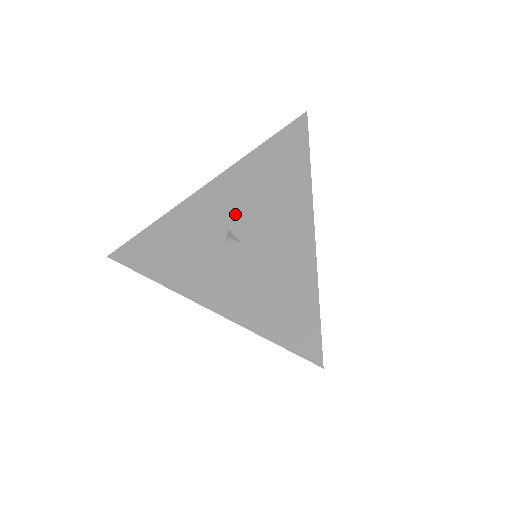
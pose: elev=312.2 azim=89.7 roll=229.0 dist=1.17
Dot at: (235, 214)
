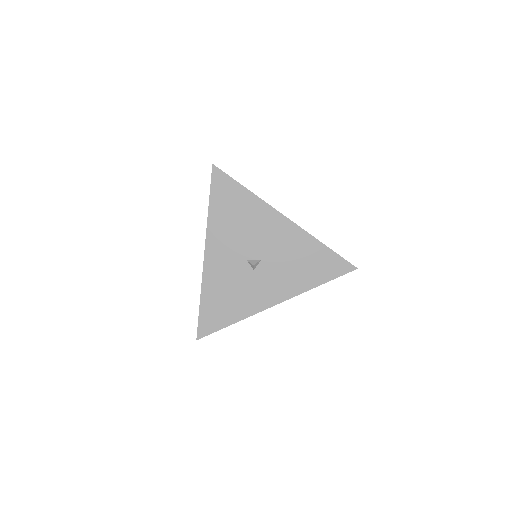
Dot at: (241, 250)
